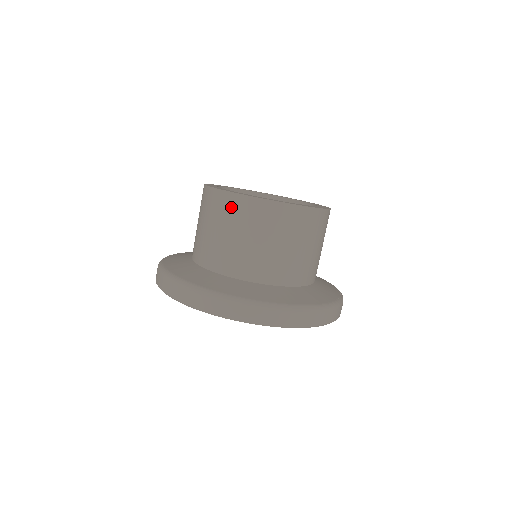
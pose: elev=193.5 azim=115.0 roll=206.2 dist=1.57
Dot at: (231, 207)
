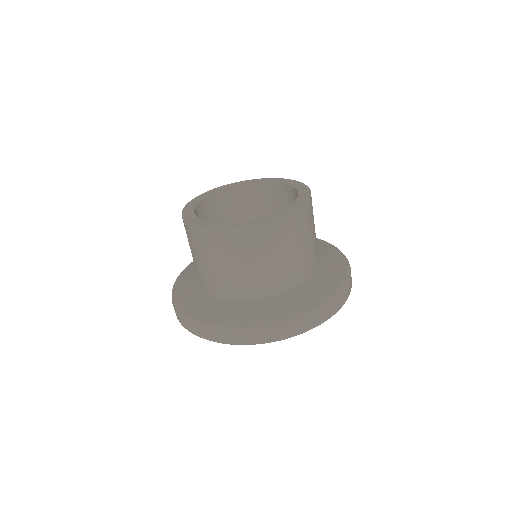
Dot at: (186, 230)
